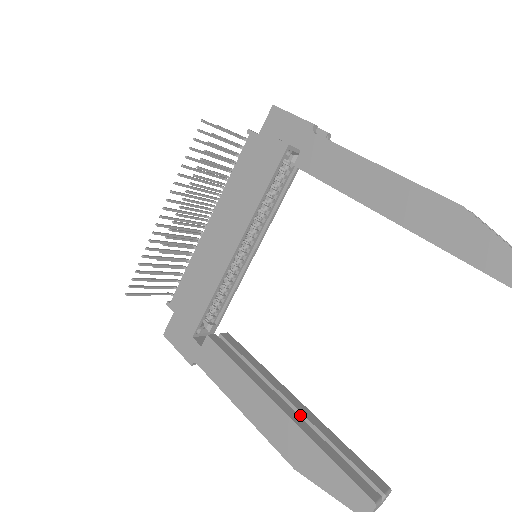
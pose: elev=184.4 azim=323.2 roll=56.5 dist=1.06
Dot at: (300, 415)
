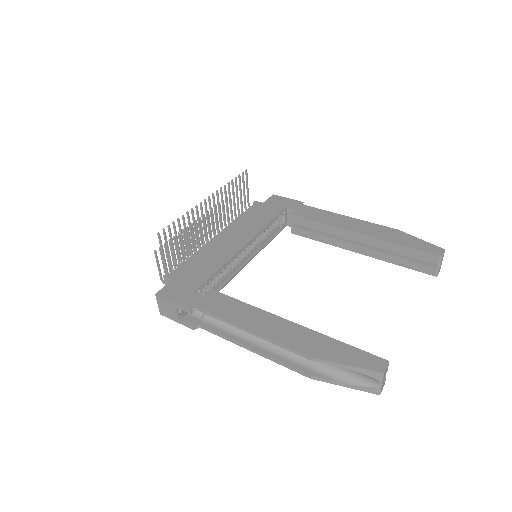
Dot at: occluded
